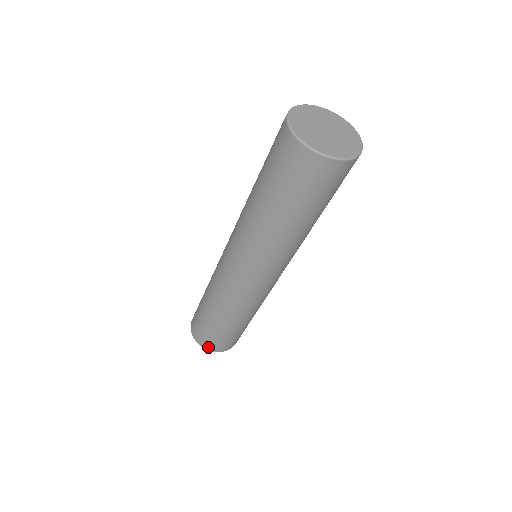
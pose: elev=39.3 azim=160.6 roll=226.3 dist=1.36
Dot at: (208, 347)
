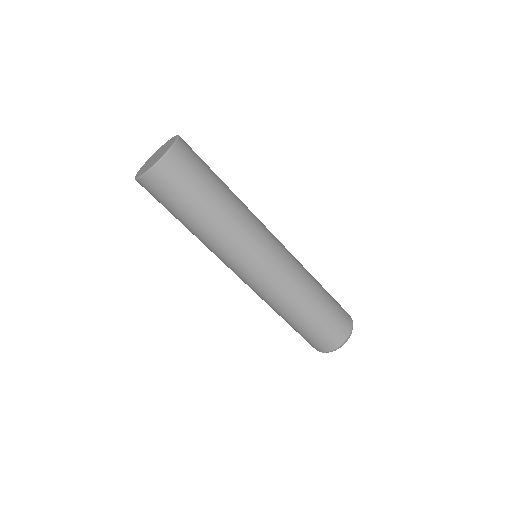
Dot at: (322, 349)
